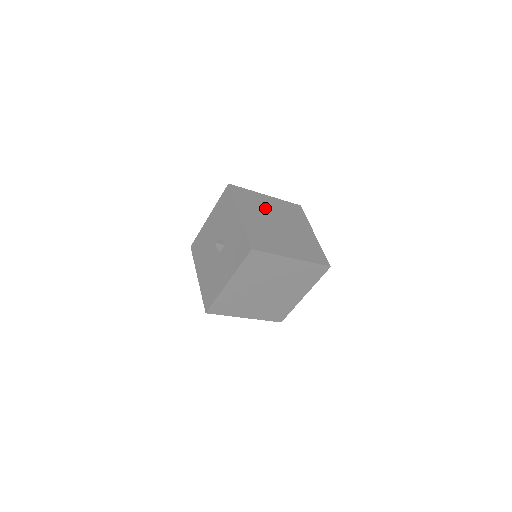
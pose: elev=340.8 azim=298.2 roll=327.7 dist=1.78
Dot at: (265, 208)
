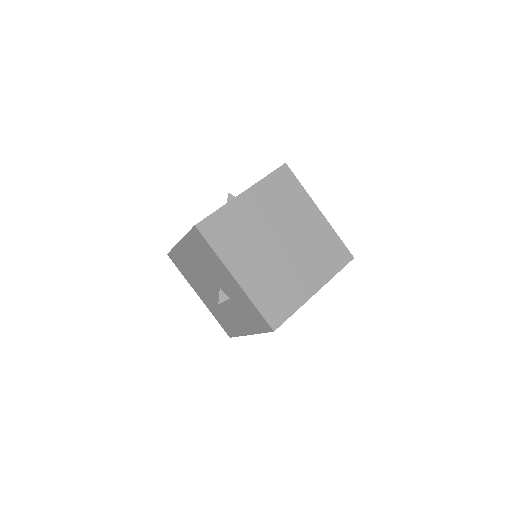
Dot at: occluded
